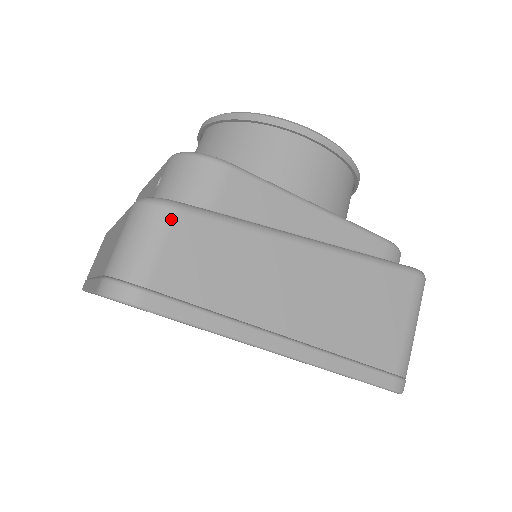
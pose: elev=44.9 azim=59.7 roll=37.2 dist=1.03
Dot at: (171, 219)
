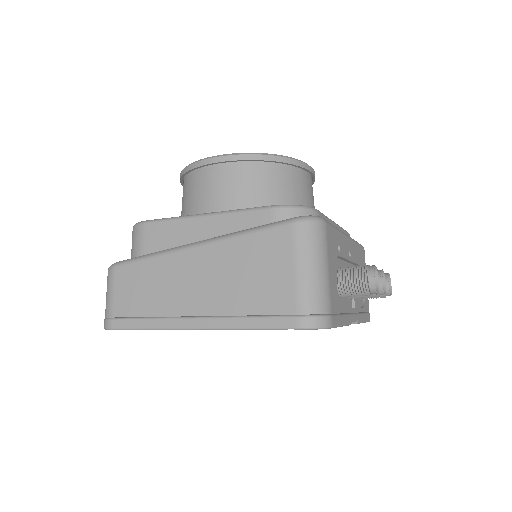
Dot at: (114, 274)
